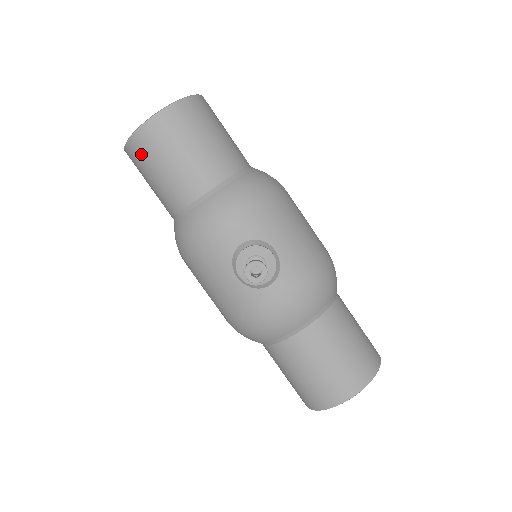
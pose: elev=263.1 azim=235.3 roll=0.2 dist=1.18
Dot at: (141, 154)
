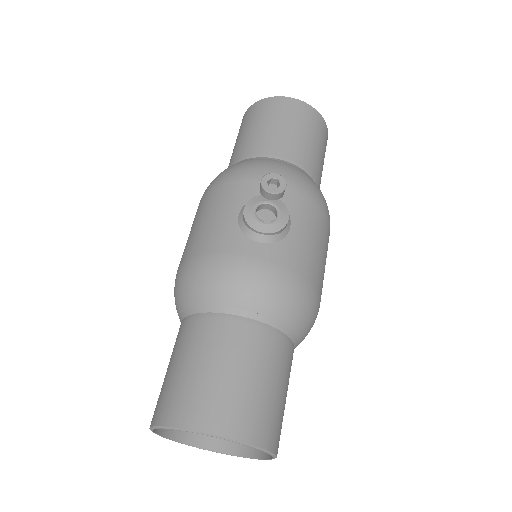
Dot at: (257, 112)
